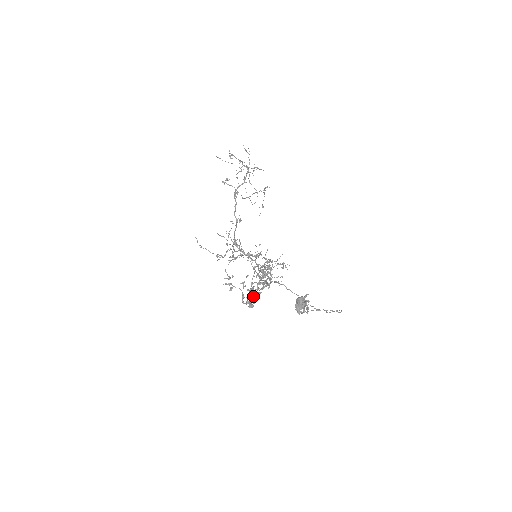
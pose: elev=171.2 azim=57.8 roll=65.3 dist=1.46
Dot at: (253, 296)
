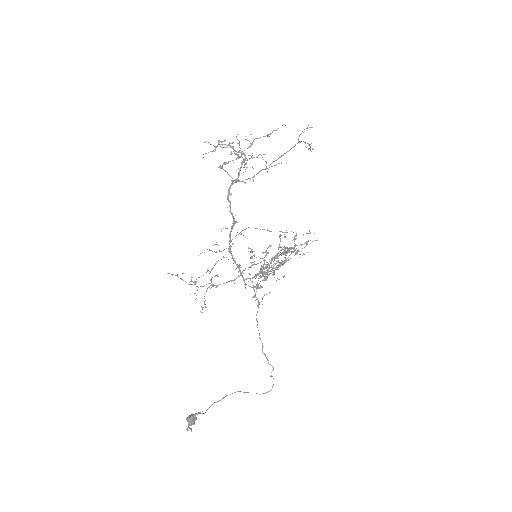
Dot at: (257, 285)
